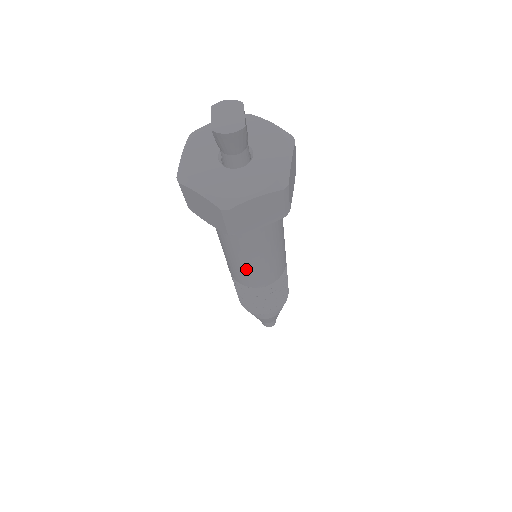
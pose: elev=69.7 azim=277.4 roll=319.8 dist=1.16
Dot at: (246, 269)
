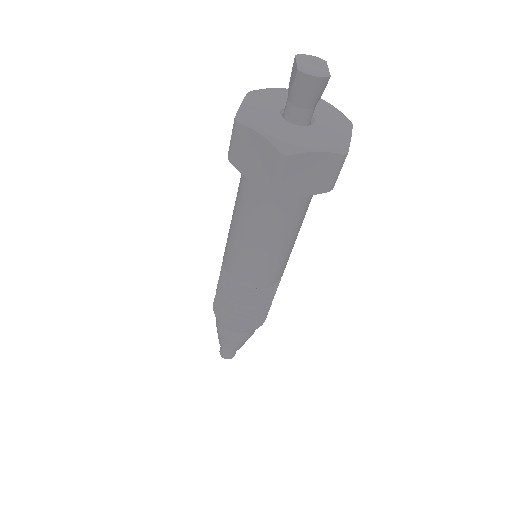
Dot at: (253, 258)
